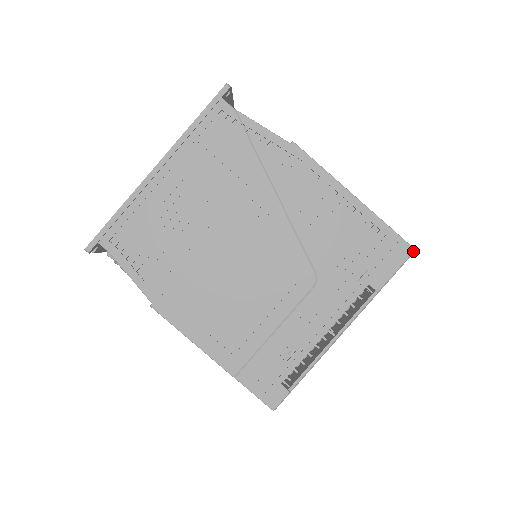
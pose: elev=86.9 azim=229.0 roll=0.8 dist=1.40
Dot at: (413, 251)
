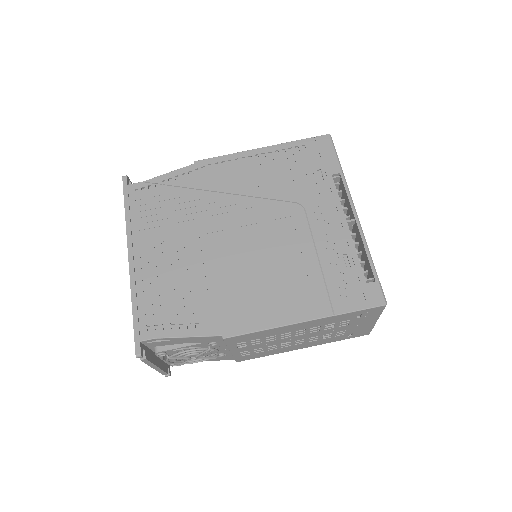
Dot at: (329, 136)
